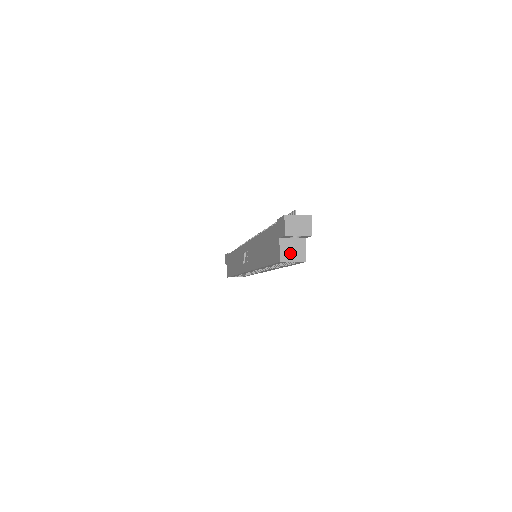
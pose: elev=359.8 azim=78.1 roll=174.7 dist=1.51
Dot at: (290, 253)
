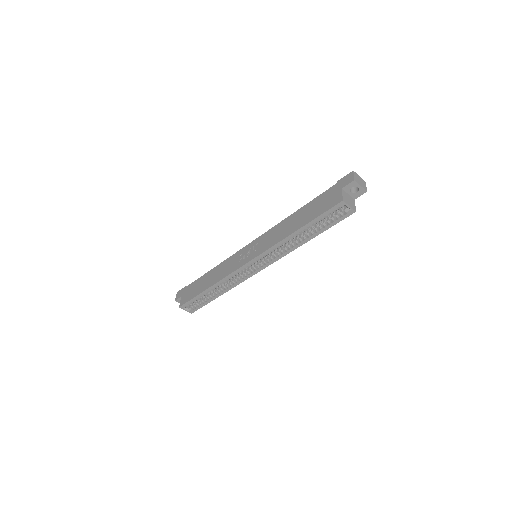
Dot at: (348, 200)
